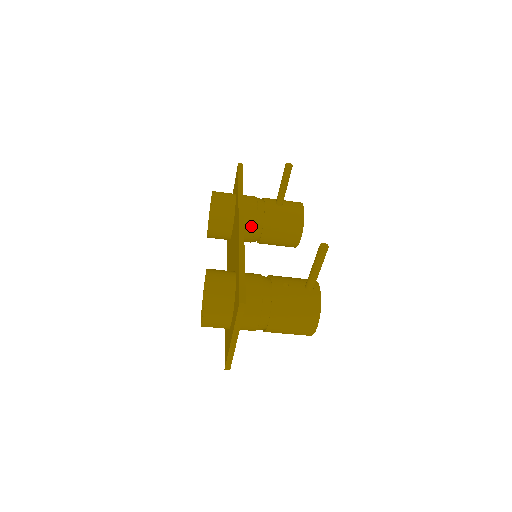
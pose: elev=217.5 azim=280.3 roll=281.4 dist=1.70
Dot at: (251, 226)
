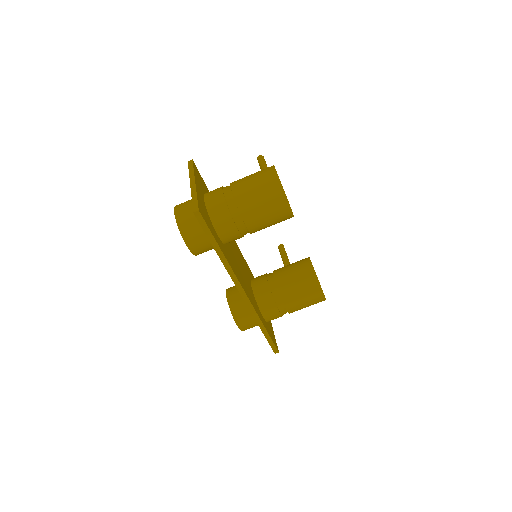
Dot at: (262, 277)
